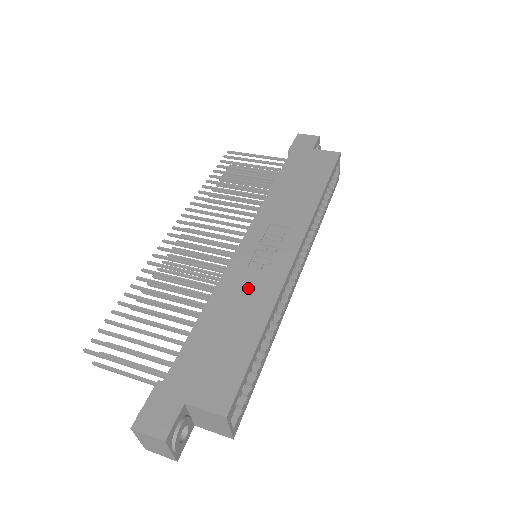
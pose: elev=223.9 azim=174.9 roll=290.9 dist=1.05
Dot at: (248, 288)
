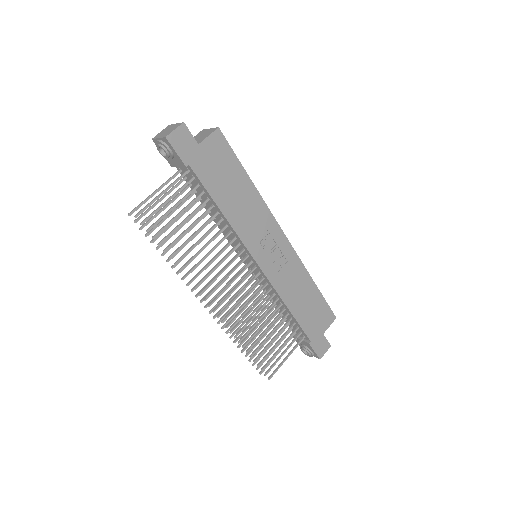
Dot at: (291, 280)
